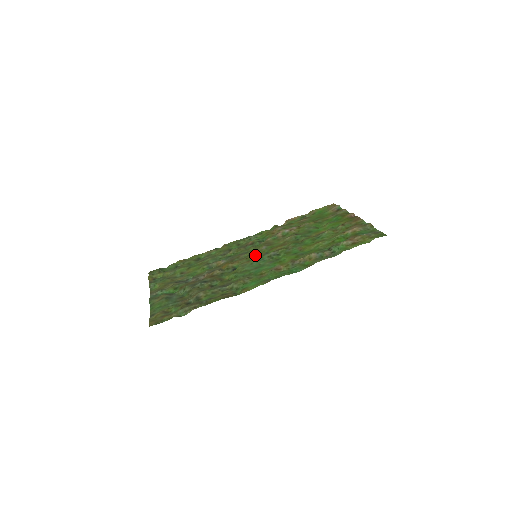
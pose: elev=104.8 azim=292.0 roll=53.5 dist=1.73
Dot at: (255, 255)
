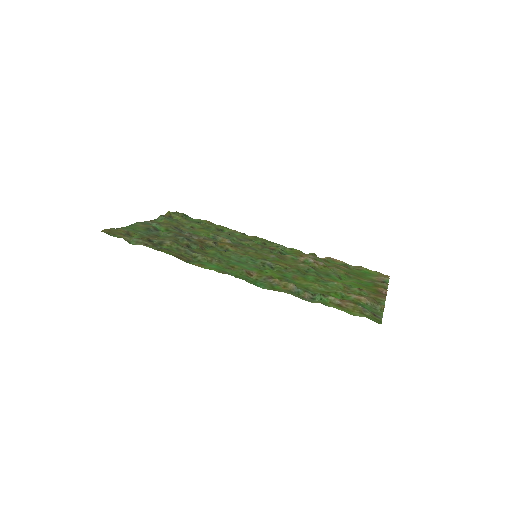
Dot at: (256, 254)
